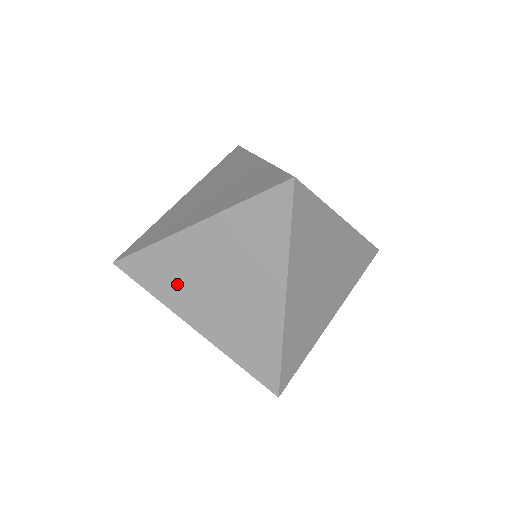
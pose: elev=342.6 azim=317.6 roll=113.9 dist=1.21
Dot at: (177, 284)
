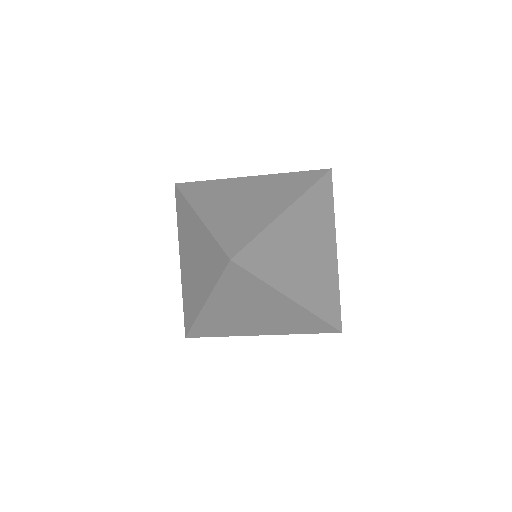
Dot at: (211, 196)
